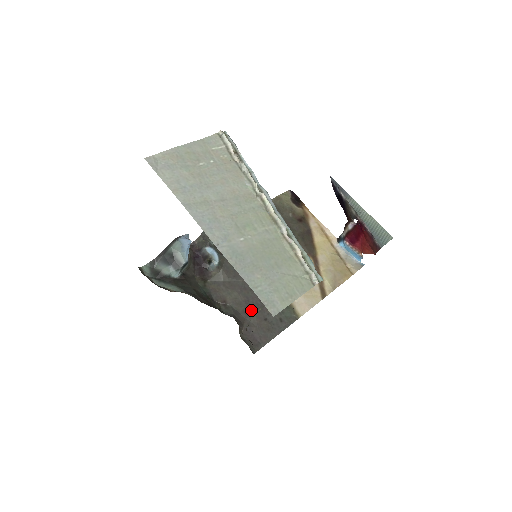
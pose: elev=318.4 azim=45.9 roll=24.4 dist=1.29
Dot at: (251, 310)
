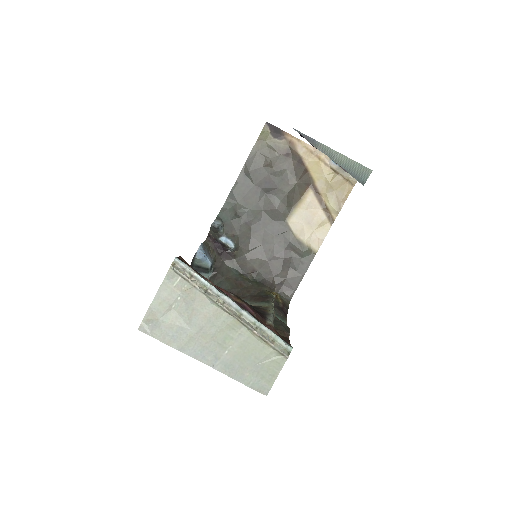
Dot at: (276, 268)
